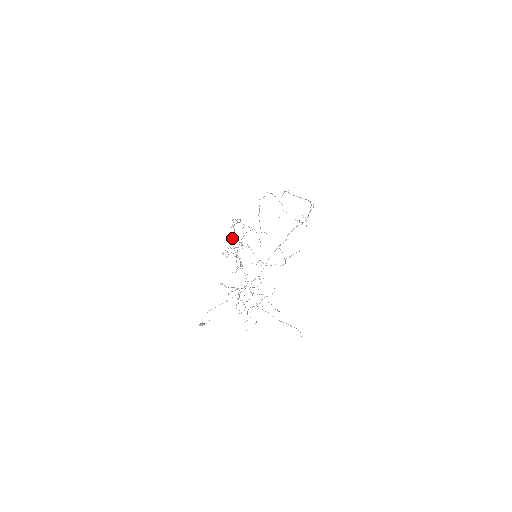
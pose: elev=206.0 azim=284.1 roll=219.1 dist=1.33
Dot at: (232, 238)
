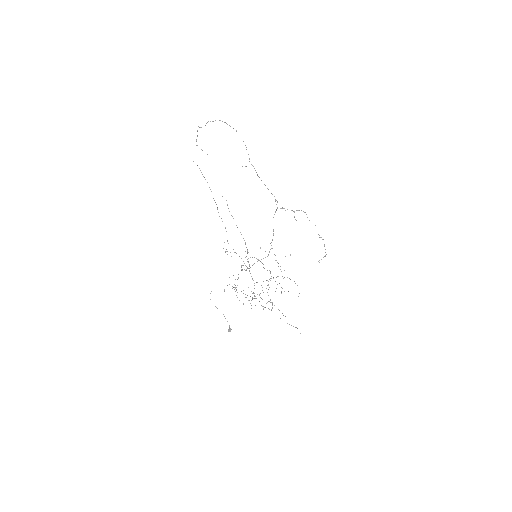
Dot at: (248, 252)
